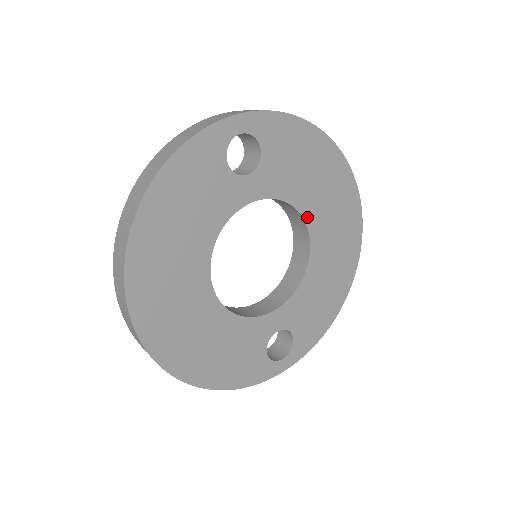
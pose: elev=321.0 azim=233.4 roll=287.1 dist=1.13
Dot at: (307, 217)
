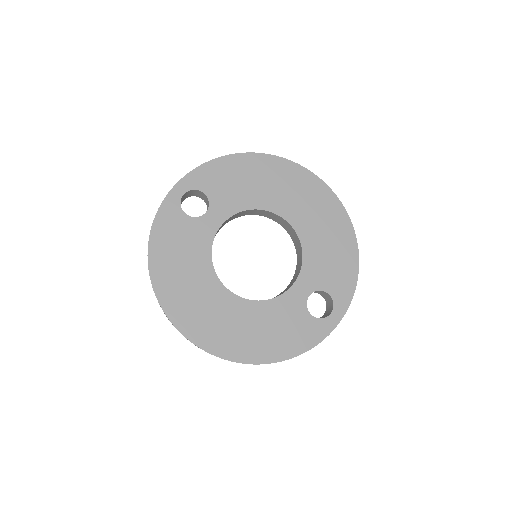
Dot at: (272, 209)
